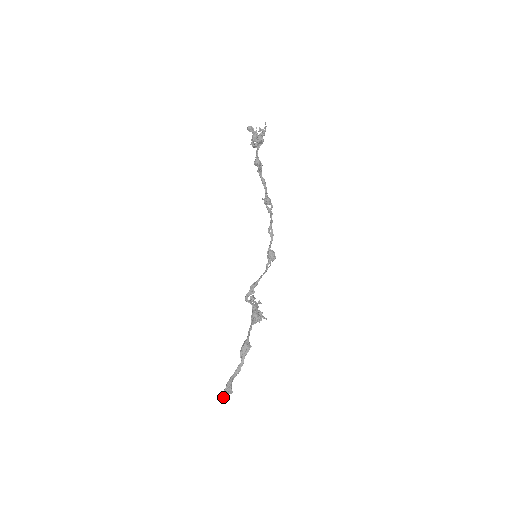
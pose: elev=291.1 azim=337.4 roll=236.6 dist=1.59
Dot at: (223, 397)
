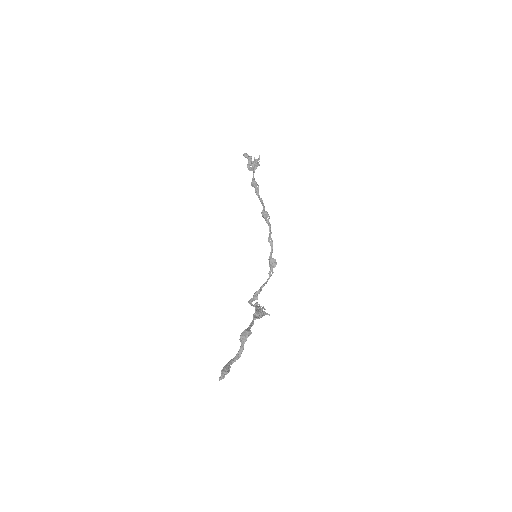
Dot at: (220, 378)
